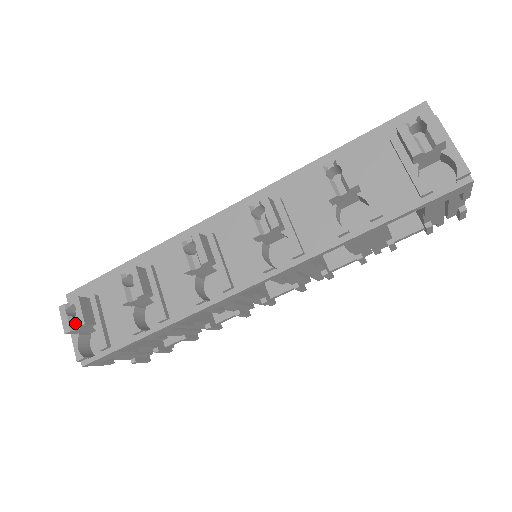
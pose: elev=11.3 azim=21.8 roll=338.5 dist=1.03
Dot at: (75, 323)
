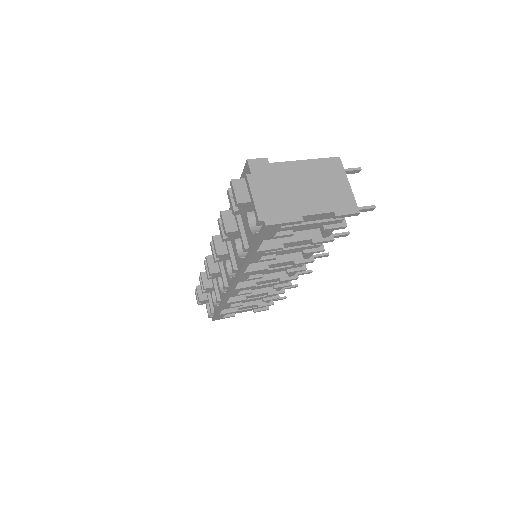
Dot at: occluded
